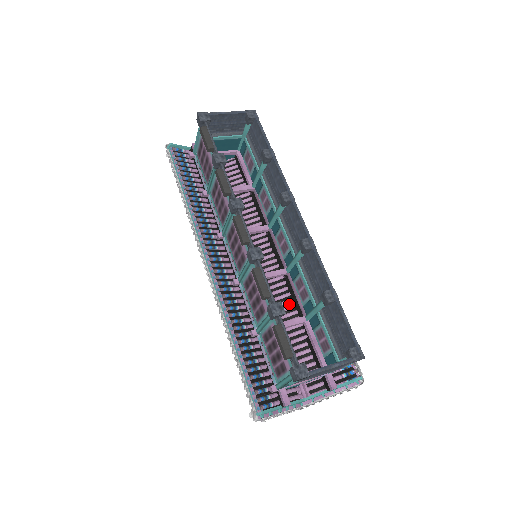
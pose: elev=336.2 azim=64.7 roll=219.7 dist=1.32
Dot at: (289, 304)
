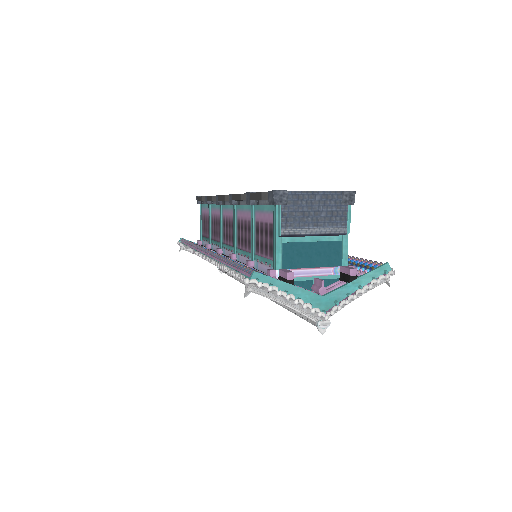
Dot at: occluded
